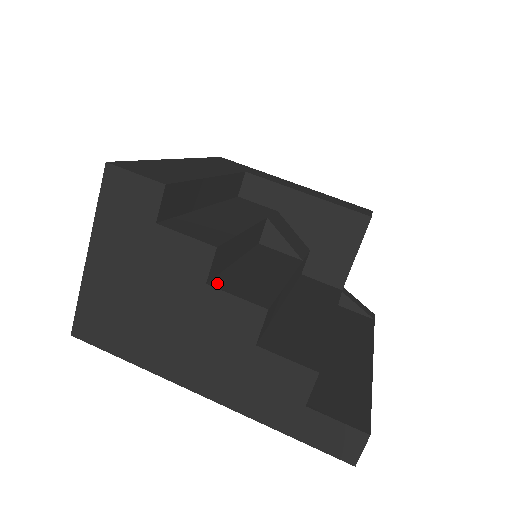
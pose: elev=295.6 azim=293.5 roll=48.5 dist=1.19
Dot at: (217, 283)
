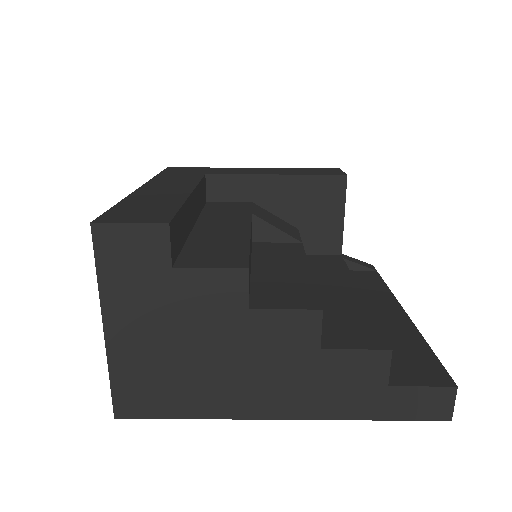
Dot at: (257, 303)
